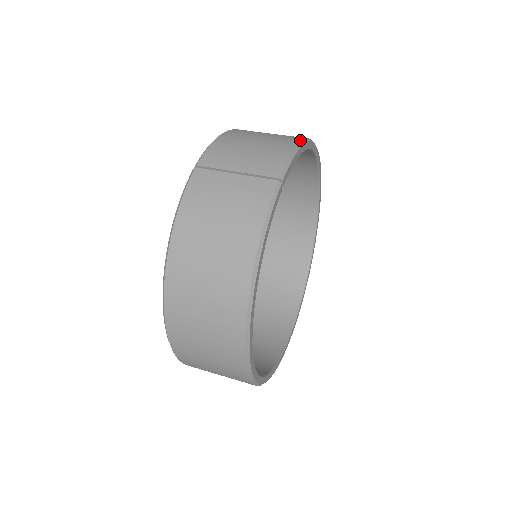
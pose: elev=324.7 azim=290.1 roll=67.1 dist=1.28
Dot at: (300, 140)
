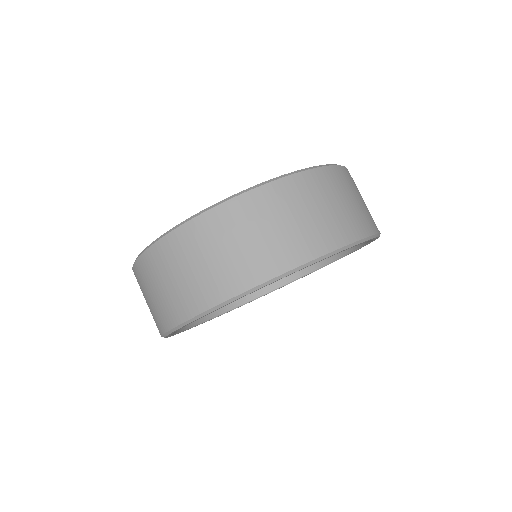
Dot at: (178, 323)
